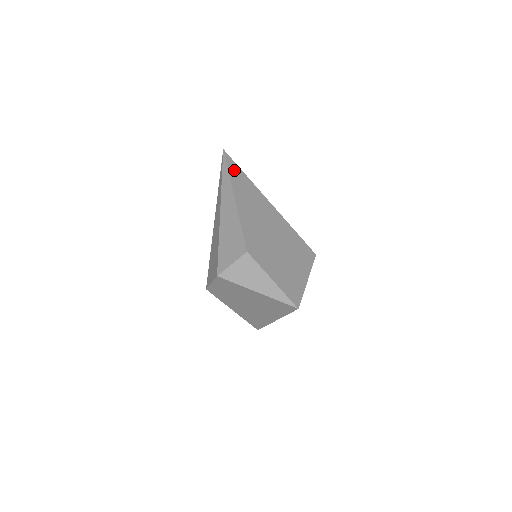
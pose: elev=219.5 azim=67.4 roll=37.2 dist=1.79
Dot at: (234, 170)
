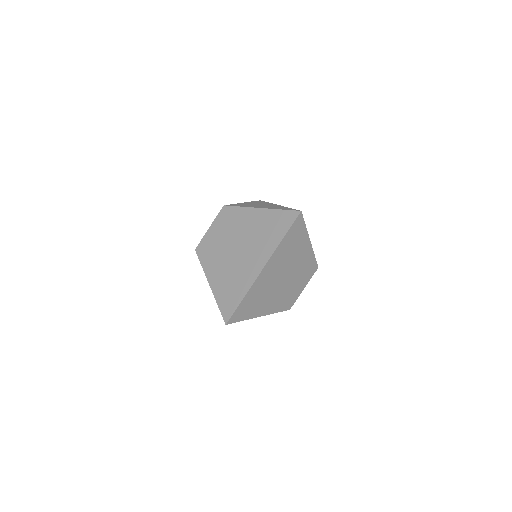
Dot at: occluded
